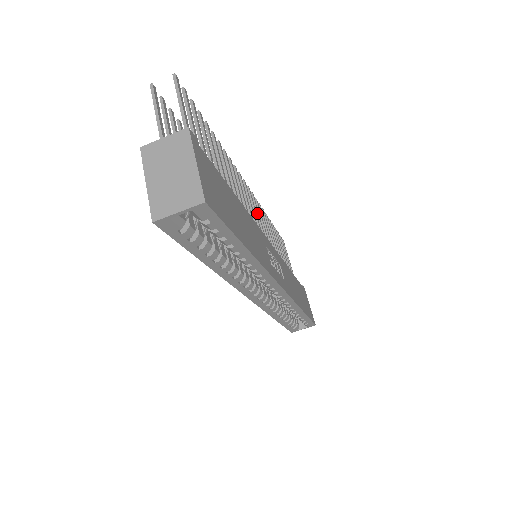
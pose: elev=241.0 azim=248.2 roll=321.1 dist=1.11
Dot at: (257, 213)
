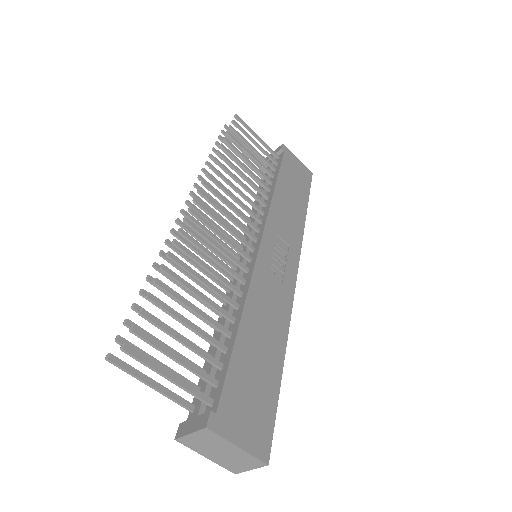
Dot at: (224, 203)
